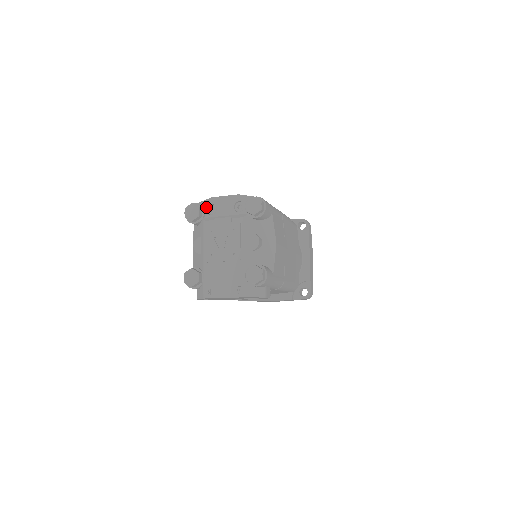
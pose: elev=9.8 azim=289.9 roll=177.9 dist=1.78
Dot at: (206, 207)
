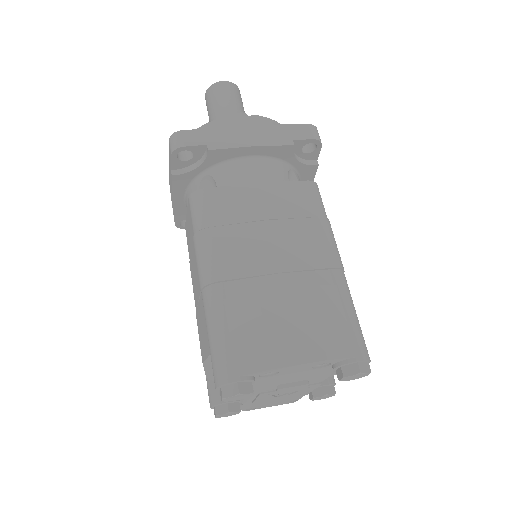
Dot at: (258, 376)
